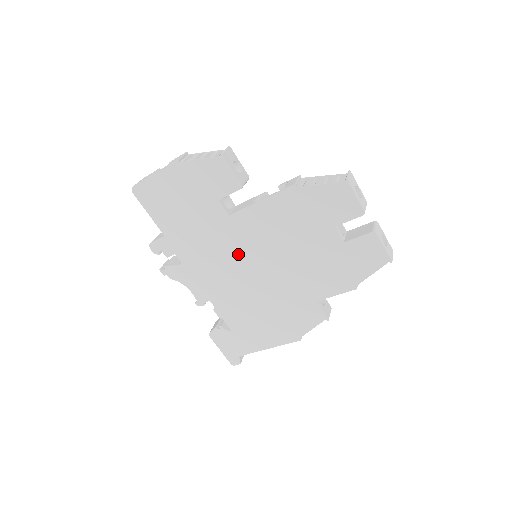
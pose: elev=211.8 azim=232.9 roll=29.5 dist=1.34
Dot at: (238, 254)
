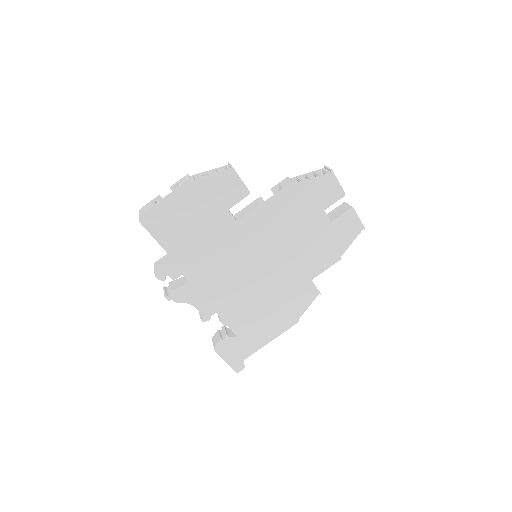
Dot at: (245, 257)
